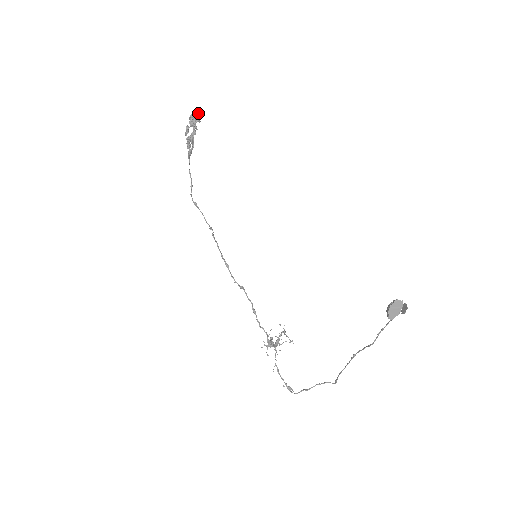
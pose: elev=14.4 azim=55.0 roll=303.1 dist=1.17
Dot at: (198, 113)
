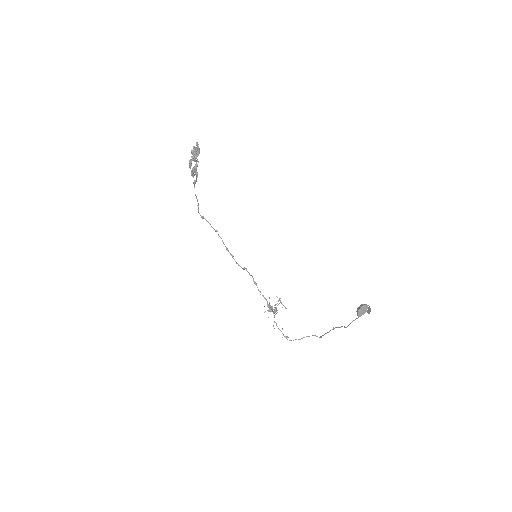
Dot at: (198, 148)
